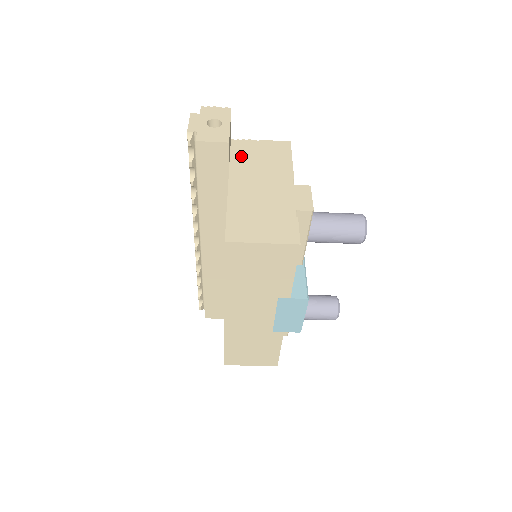
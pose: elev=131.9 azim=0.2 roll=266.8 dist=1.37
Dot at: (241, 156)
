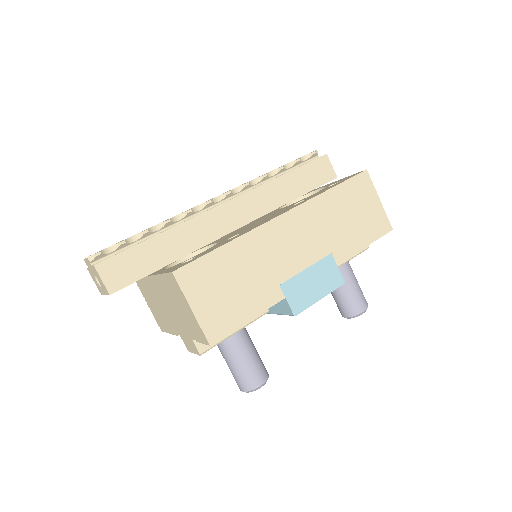
Dot at: occluded
